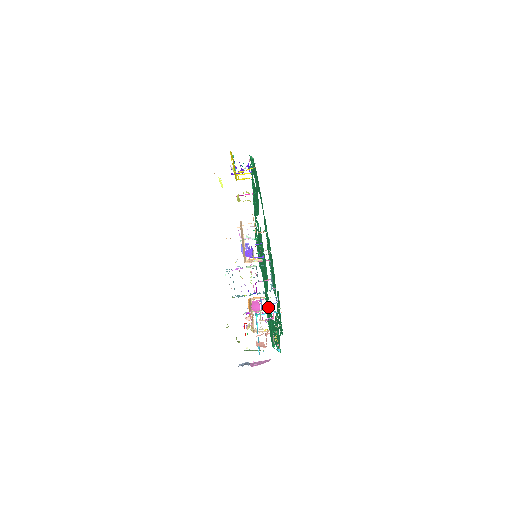
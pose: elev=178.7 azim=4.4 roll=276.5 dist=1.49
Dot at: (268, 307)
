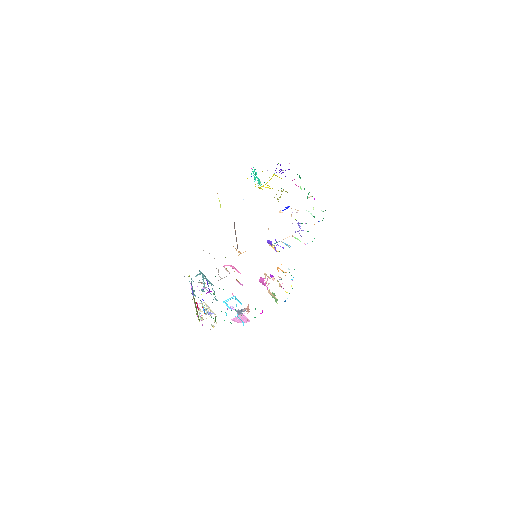
Dot at: occluded
